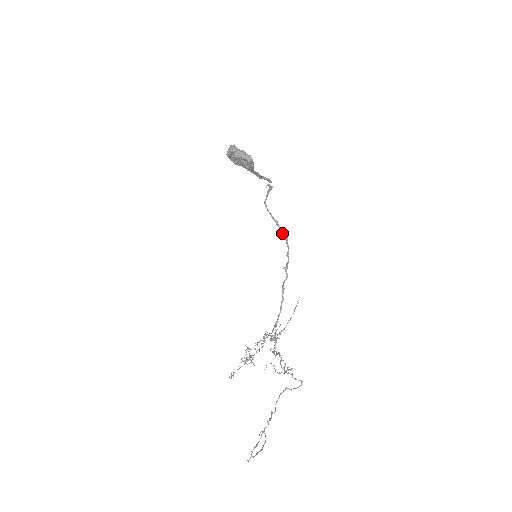
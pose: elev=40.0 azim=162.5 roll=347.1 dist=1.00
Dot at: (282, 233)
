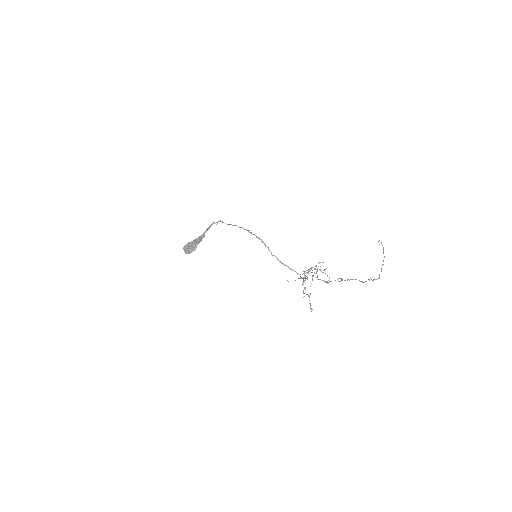
Dot at: occluded
